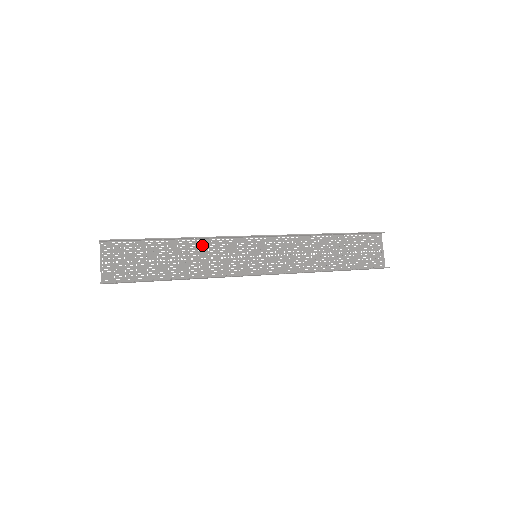
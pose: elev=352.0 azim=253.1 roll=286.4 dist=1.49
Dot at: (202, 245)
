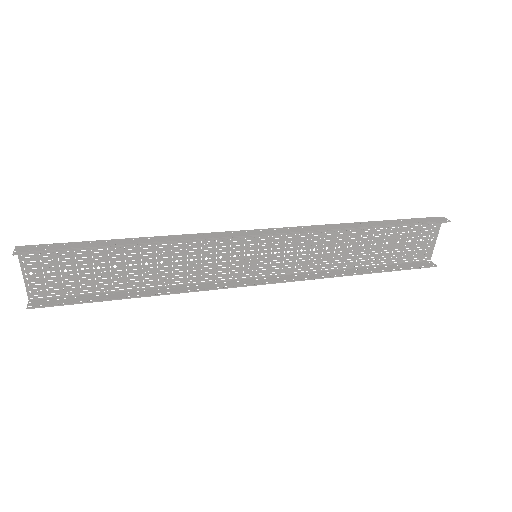
Dot at: (177, 243)
